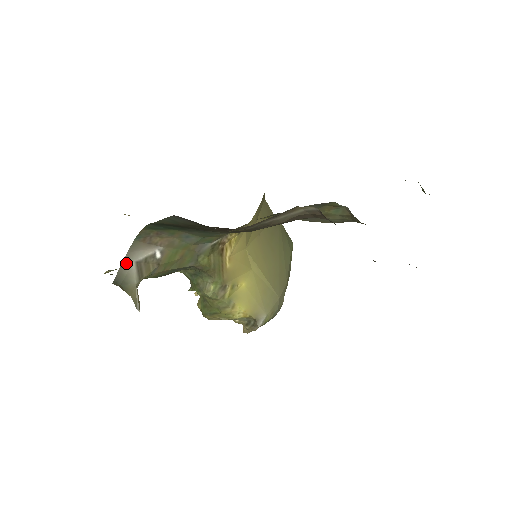
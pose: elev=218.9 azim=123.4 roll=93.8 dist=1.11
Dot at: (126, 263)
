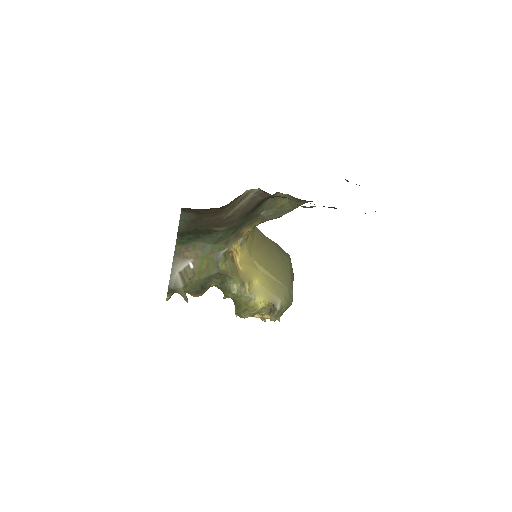
Dot at: (173, 274)
